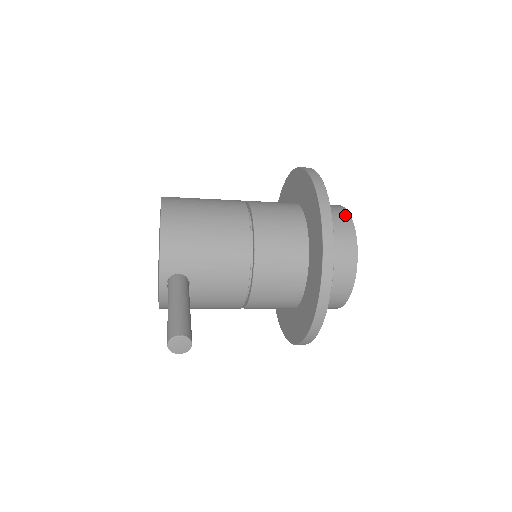
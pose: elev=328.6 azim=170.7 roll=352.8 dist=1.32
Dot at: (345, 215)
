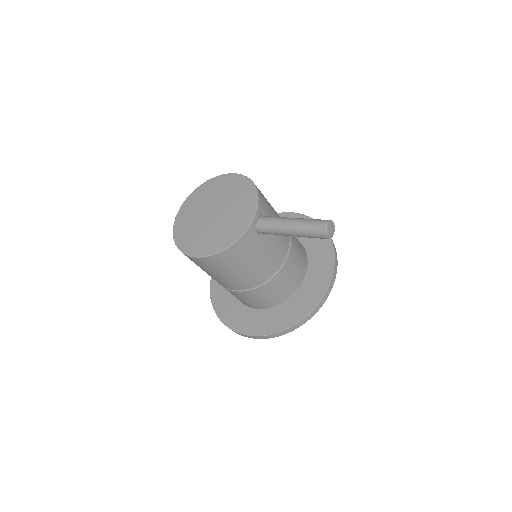
Dot at: occluded
